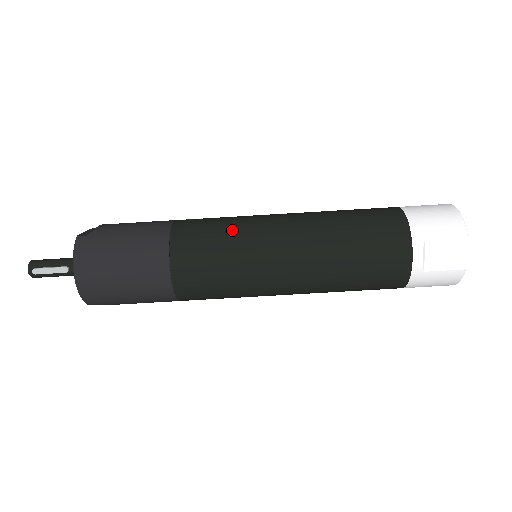
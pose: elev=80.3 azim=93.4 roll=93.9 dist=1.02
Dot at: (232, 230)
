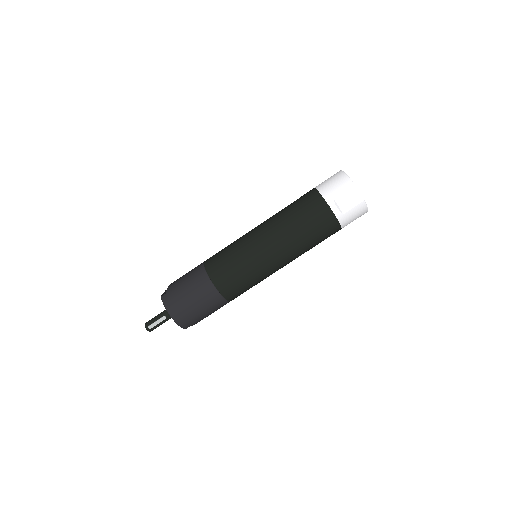
Dot at: (234, 250)
